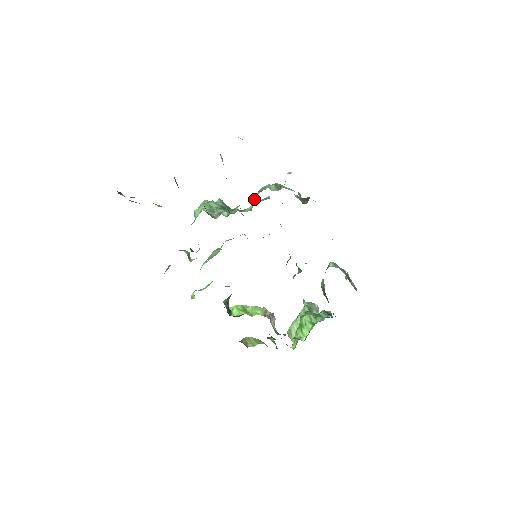
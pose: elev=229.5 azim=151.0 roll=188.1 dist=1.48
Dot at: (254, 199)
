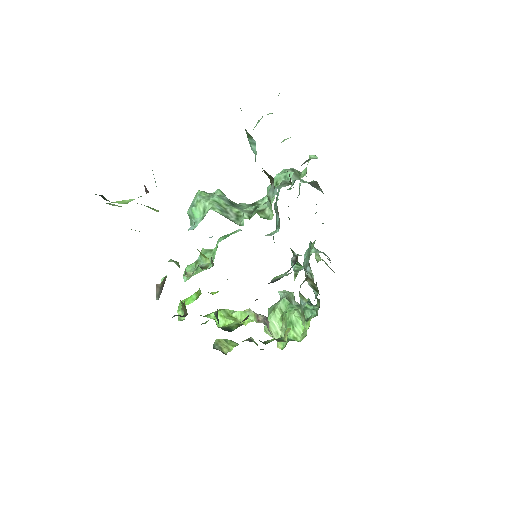
Dot at: occluded
